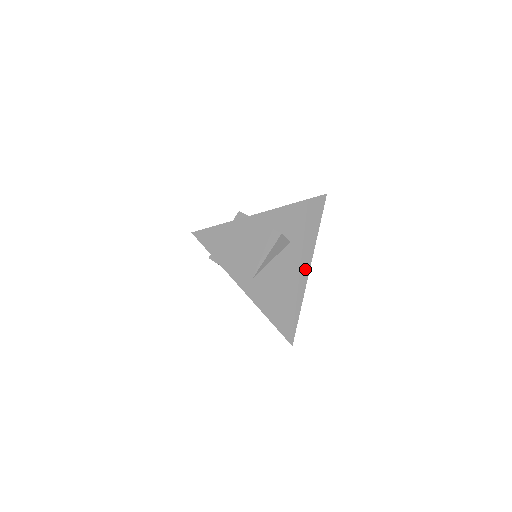
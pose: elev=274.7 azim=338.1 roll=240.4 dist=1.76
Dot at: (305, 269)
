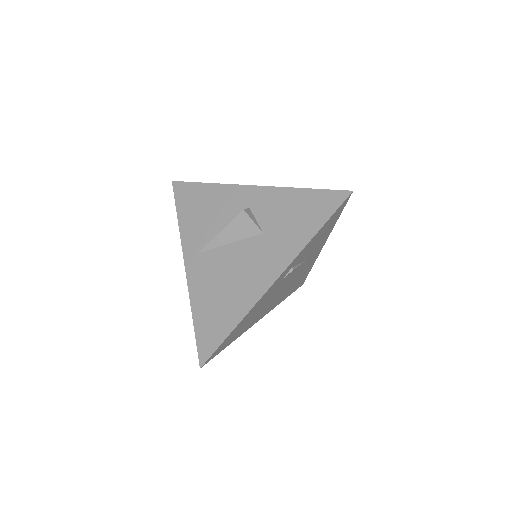
Dot at: (268, 279)
